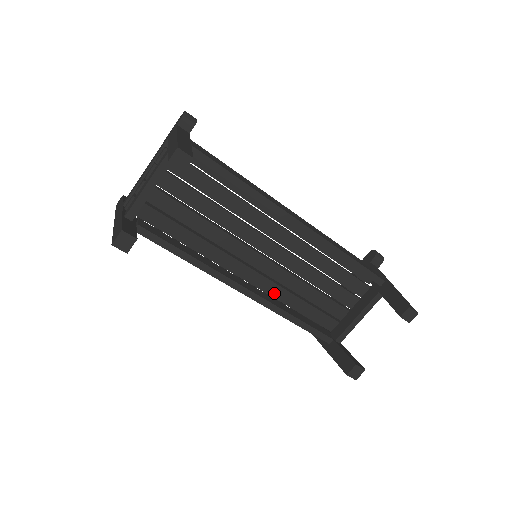
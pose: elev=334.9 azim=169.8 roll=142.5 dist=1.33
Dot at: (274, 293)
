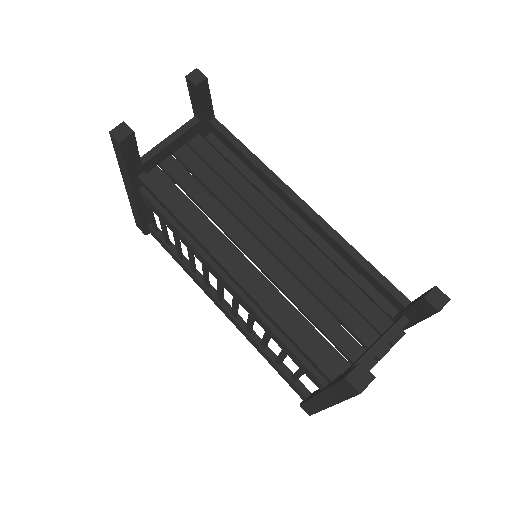
Dot at: (268, 297)
